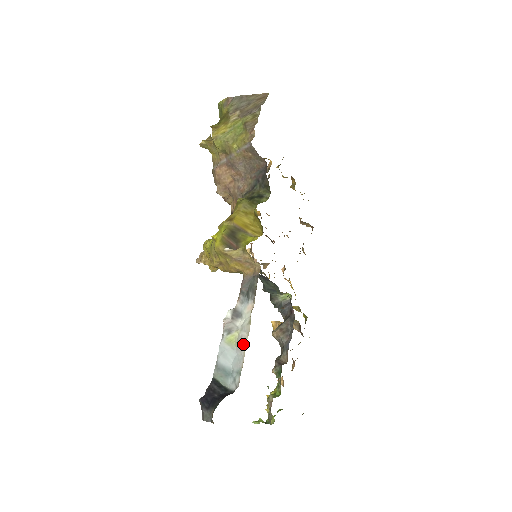
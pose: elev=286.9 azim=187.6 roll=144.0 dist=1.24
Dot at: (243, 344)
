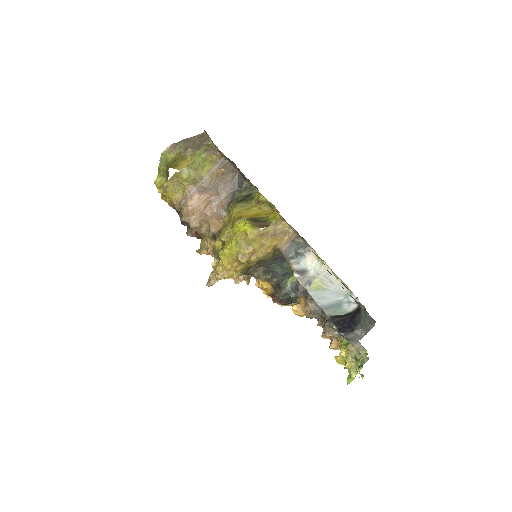
Dot at: (332, 278)
